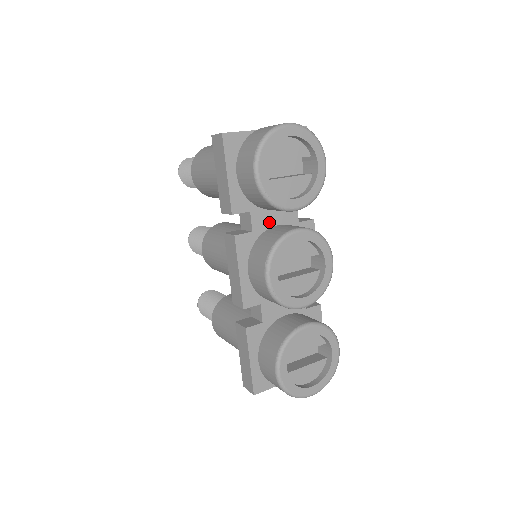
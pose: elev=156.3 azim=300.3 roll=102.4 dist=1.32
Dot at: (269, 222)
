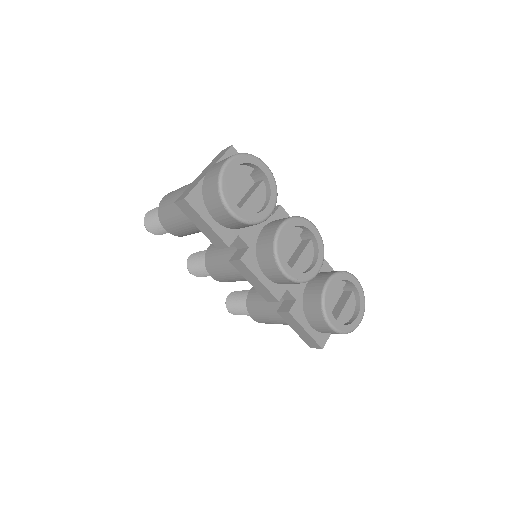
Dot at: (254, 232)
